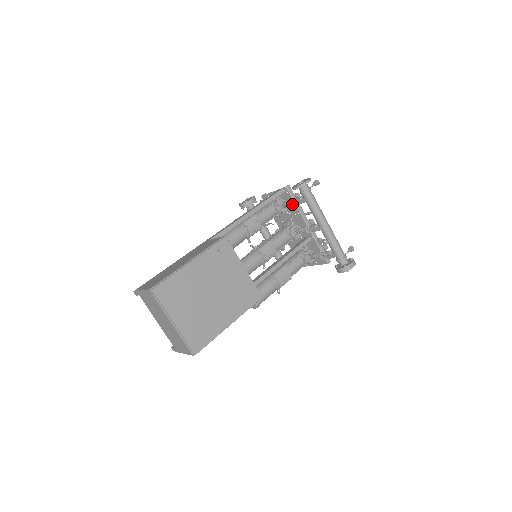
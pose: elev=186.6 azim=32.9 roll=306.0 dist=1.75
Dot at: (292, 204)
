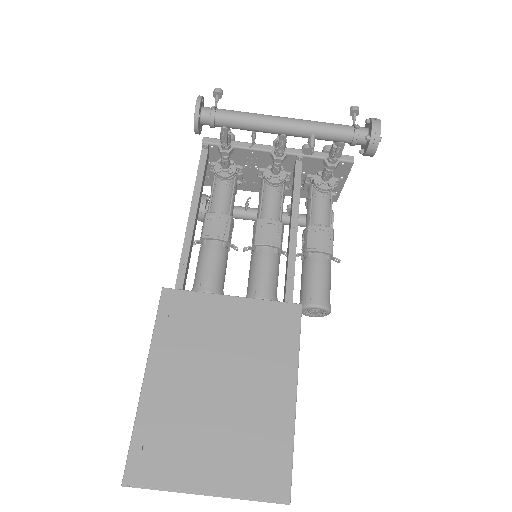
Dot at: (226, 151)
